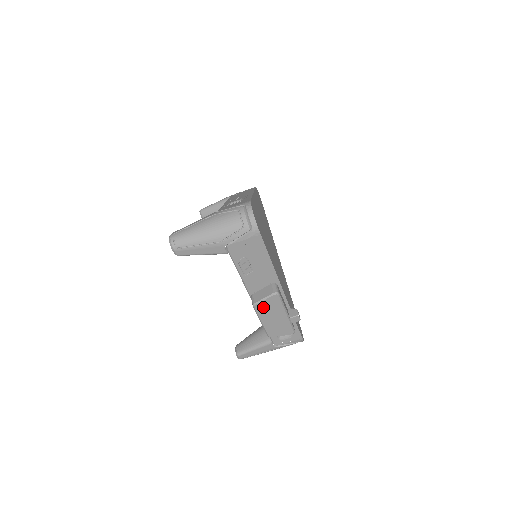
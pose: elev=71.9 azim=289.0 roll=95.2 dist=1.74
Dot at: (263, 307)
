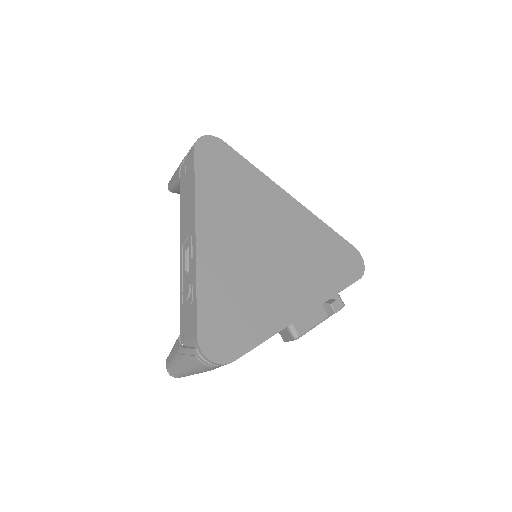
Dot at: occluded
